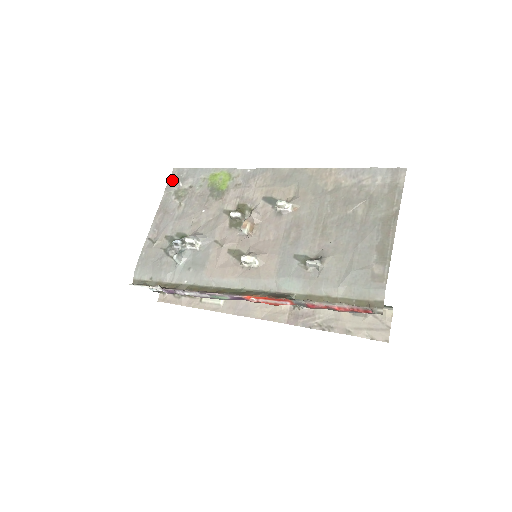
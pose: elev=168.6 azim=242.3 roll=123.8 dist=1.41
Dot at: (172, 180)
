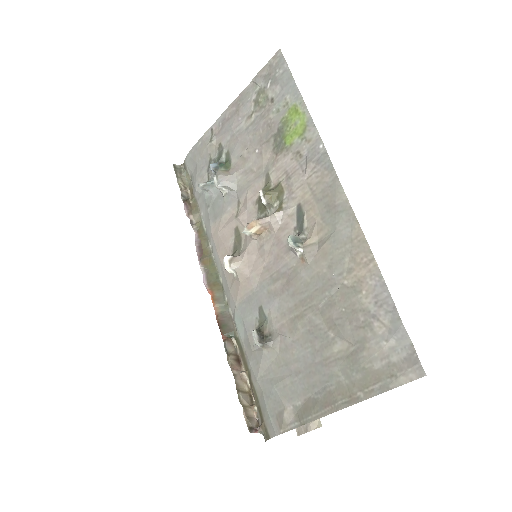
Dot at: (268, 67)
